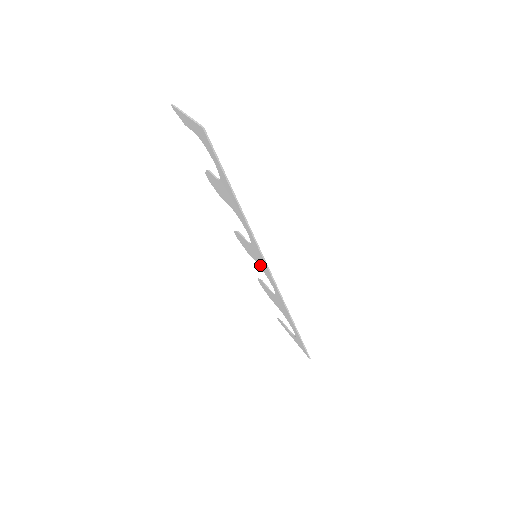
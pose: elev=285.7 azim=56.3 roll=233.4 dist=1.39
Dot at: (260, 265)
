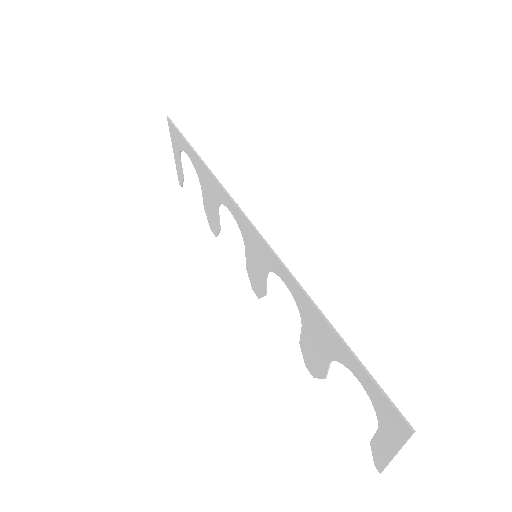
Dot at: (262, 264)
